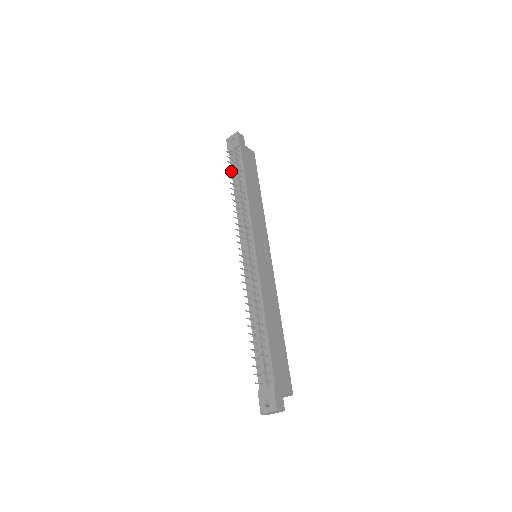
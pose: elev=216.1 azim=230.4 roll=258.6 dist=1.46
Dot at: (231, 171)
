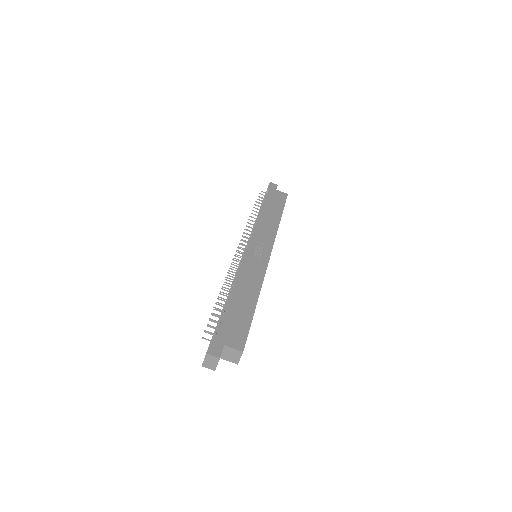
Dot at: occluded
